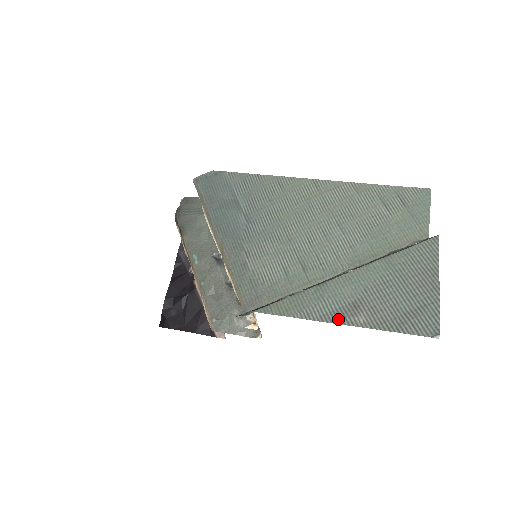
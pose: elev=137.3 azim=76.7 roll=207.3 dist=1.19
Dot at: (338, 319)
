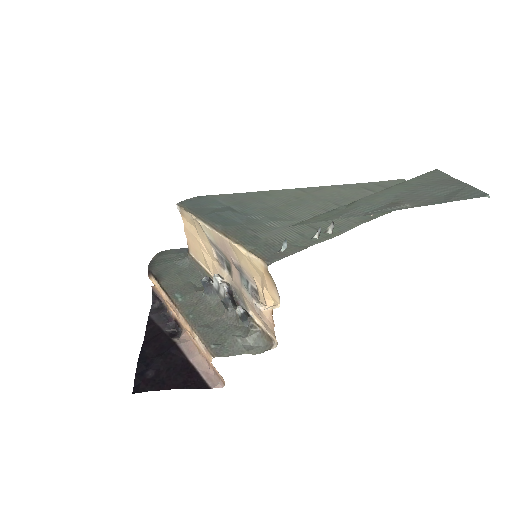
Dot at: (384, 210)
